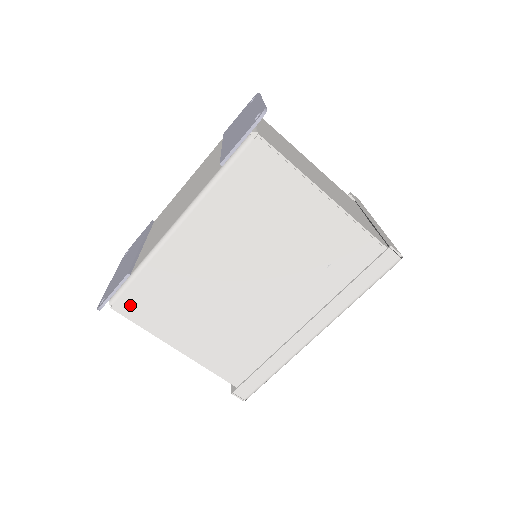
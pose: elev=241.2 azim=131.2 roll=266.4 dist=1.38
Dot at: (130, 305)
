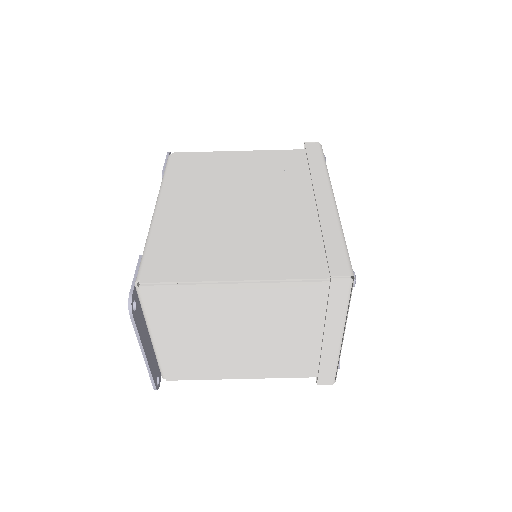
Dot at: (157, 271)
